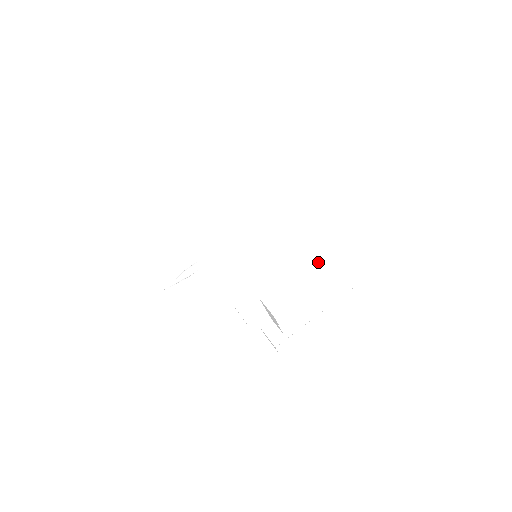
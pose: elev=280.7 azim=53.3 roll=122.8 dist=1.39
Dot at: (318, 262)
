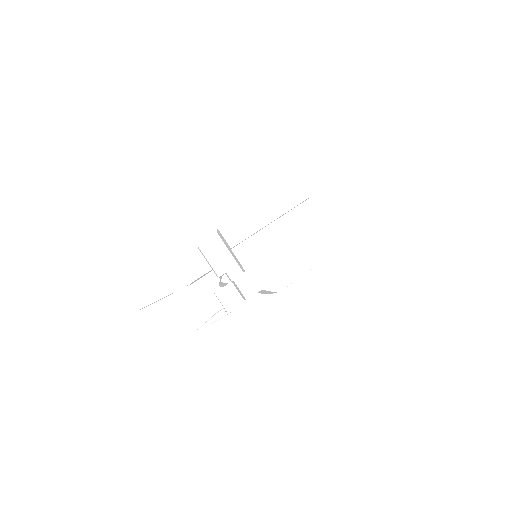
Dot at: occluded
